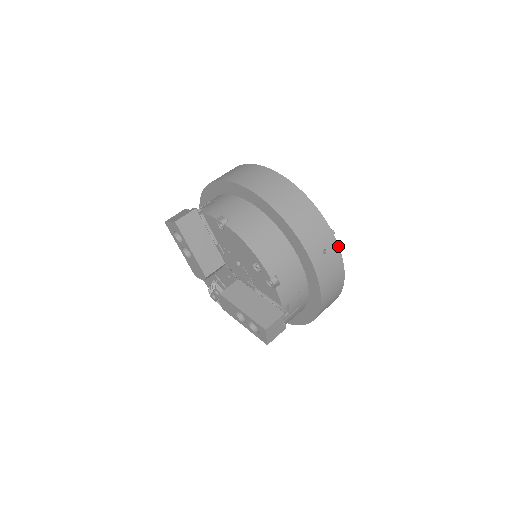
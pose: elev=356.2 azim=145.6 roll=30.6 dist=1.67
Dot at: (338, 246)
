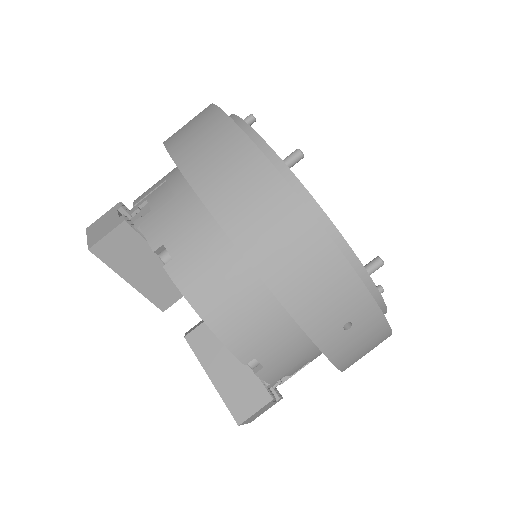
Dot at: (379, 309)
